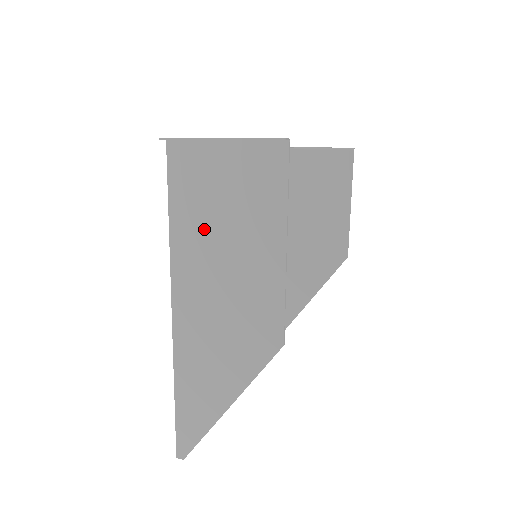
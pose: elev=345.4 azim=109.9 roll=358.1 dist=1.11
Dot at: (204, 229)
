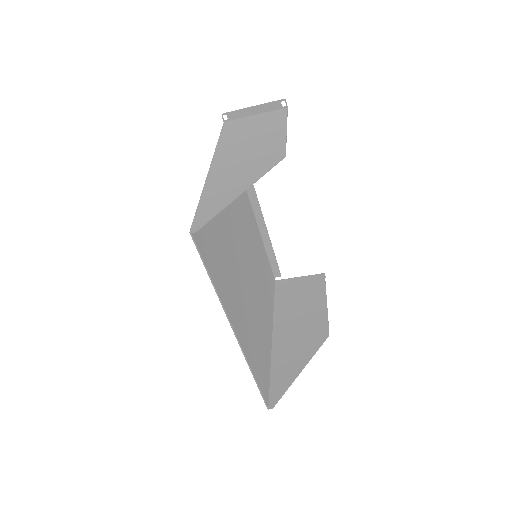
Dot at: (239, 137)
